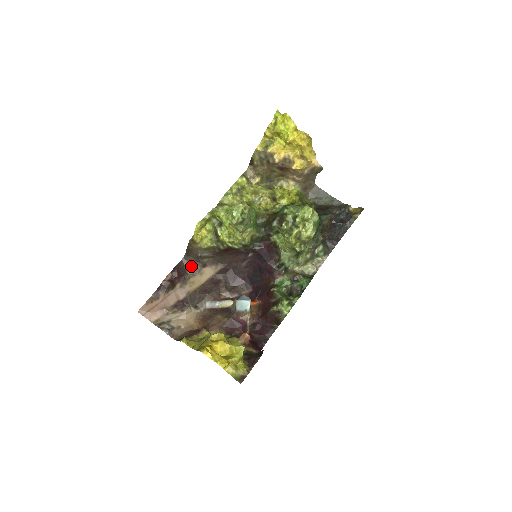
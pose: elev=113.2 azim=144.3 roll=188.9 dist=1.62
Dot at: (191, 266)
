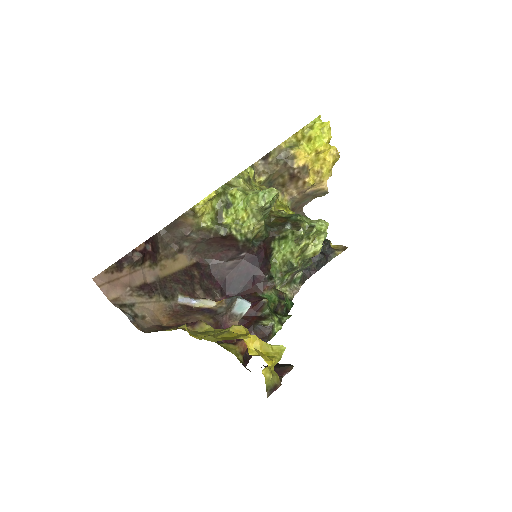
Dot at: (165, 245)
